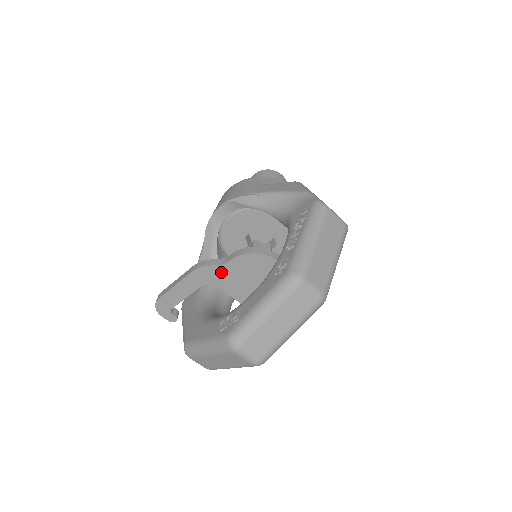
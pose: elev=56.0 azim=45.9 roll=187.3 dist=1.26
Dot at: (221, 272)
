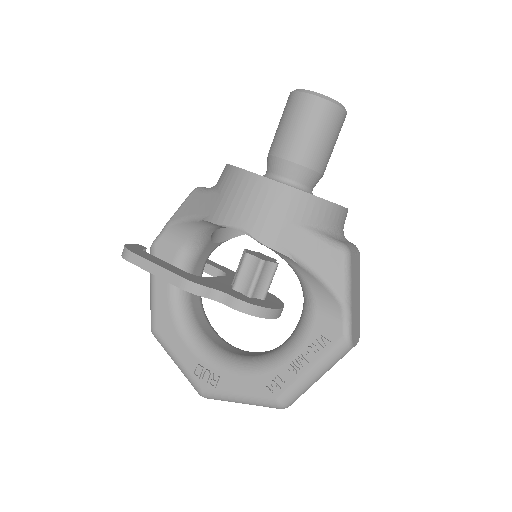
Dot at: occluded
